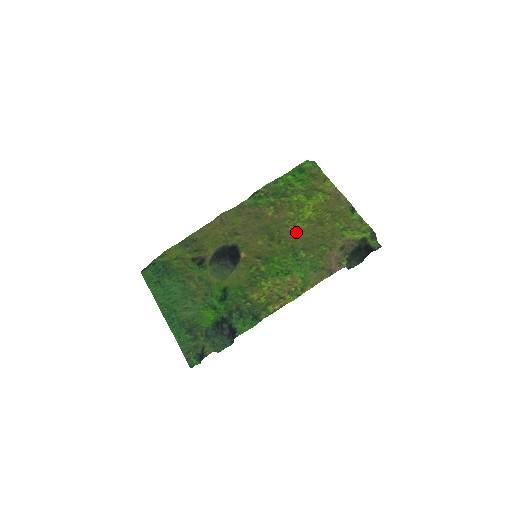
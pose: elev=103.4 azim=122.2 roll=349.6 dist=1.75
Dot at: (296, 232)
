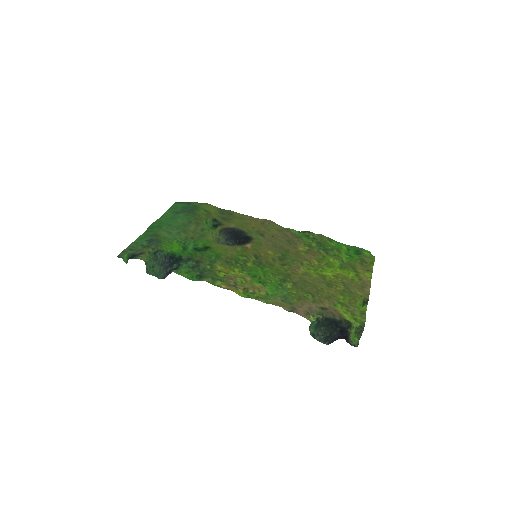
Dot at: (304, 272)
